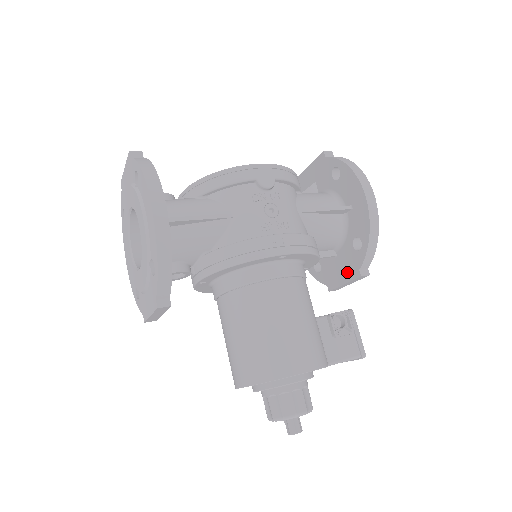
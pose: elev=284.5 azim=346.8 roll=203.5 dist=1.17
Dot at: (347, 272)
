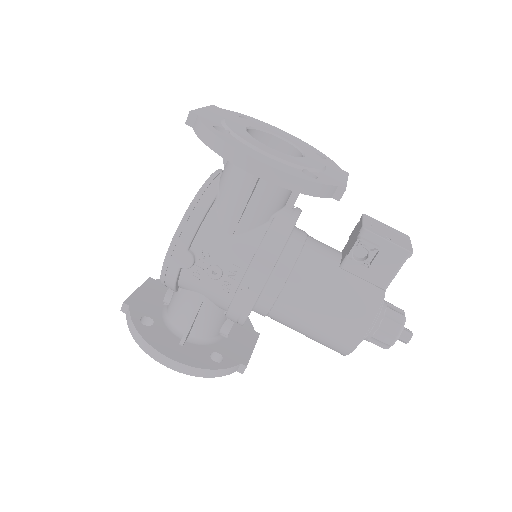
Dot at: occluded
